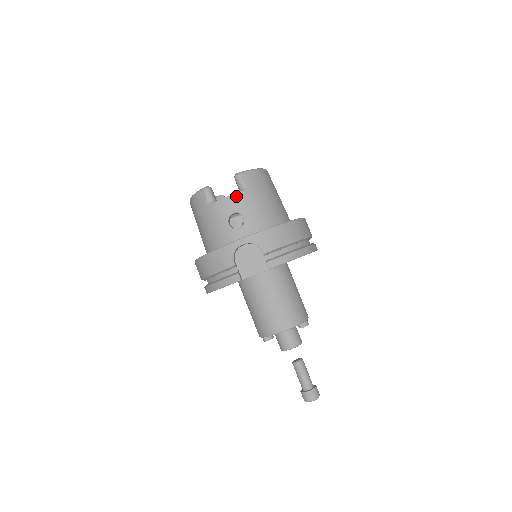
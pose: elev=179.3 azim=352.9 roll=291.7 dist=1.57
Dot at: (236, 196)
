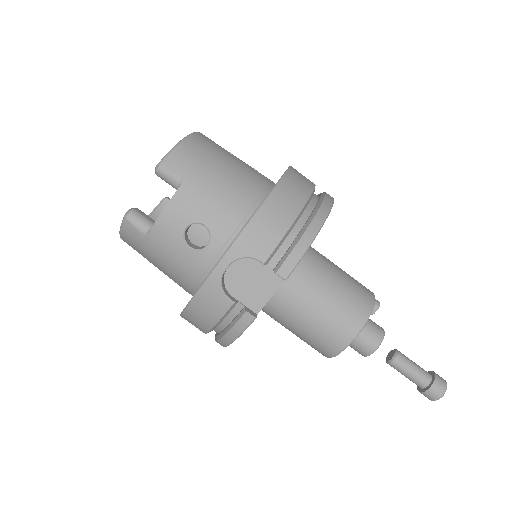
Dot at: (175, 201)
